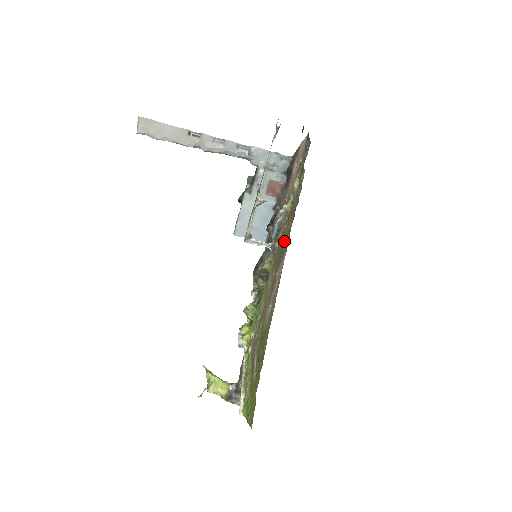
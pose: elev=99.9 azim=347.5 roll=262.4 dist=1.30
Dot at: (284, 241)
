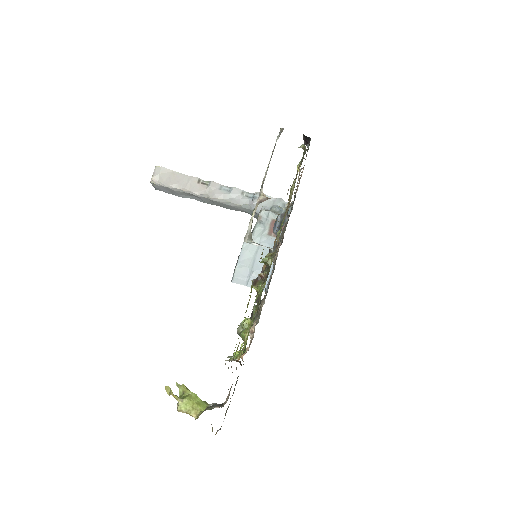
Dot at: occluded
